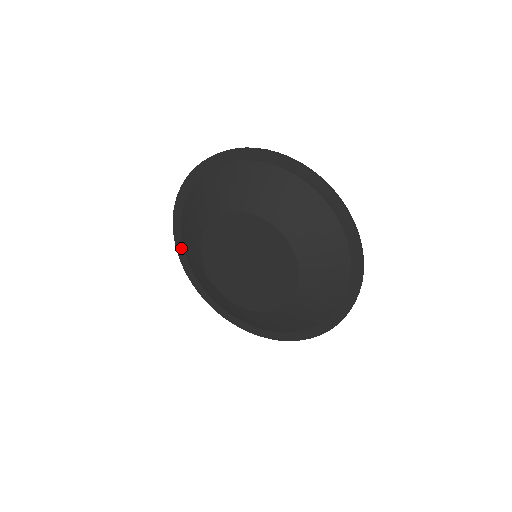
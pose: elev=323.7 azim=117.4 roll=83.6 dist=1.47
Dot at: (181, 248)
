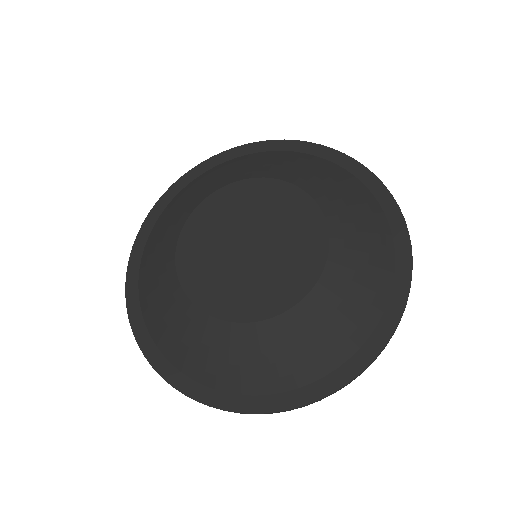
Dot at: (143, 241)
